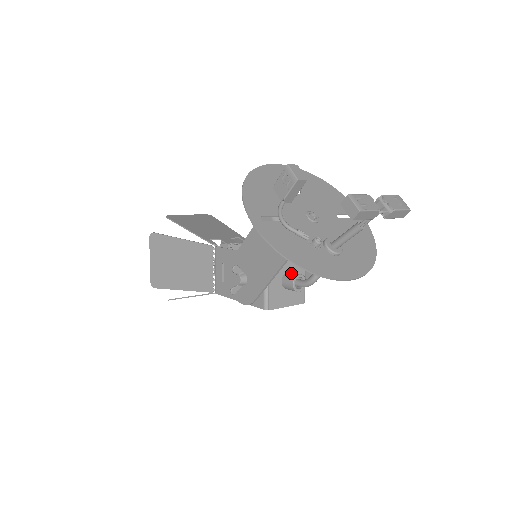
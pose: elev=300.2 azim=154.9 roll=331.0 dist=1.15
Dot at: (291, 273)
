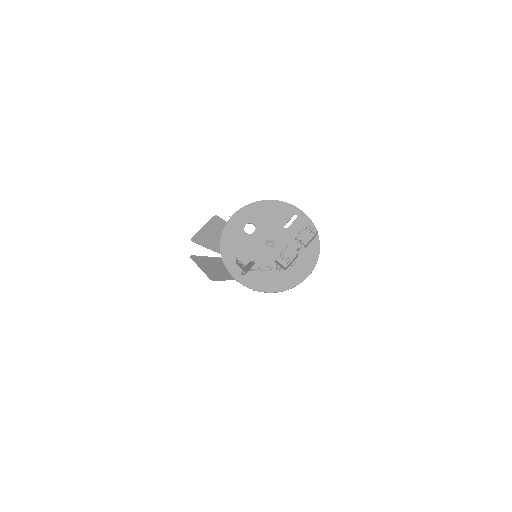
Dot at: occluded
